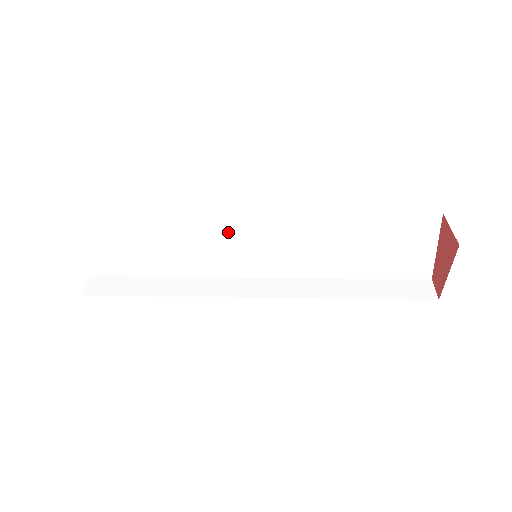
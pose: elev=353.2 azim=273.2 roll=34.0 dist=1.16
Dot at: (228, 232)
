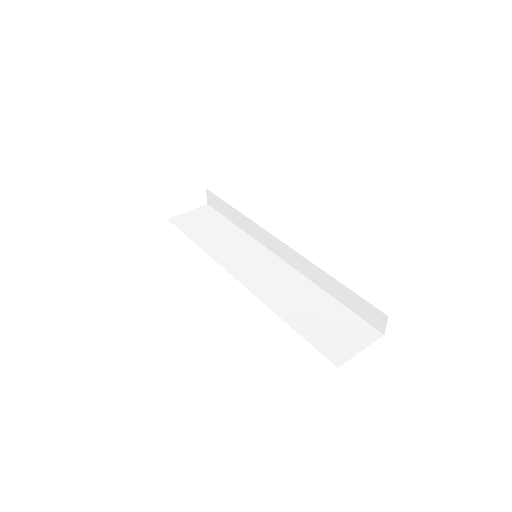
Dot at: occluded
